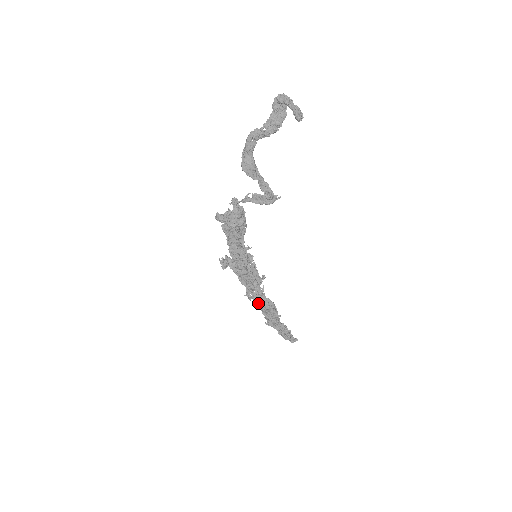
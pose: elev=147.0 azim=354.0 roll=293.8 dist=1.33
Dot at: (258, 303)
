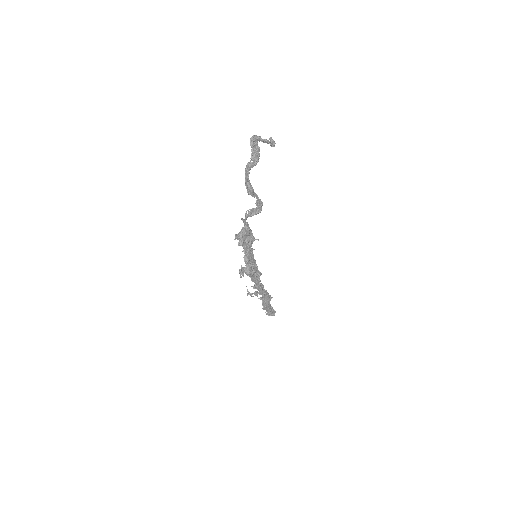
Dot at: (257, 295)
